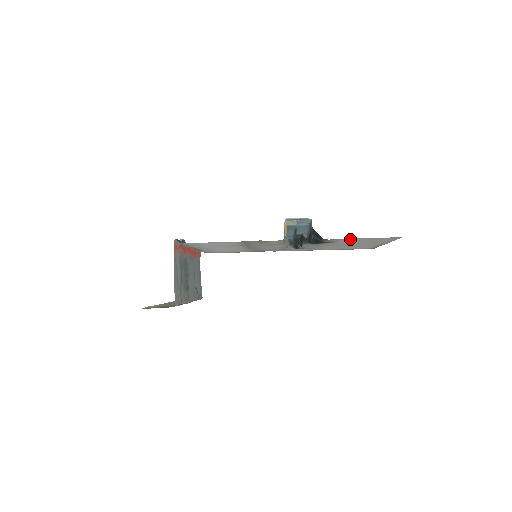
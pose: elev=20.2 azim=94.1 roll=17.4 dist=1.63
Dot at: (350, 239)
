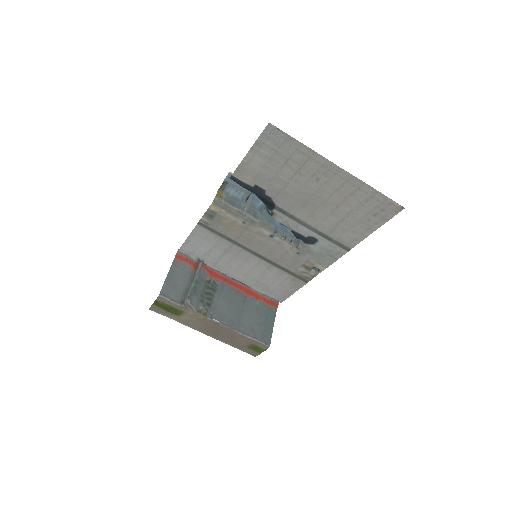
Dot at: (254, 166)
